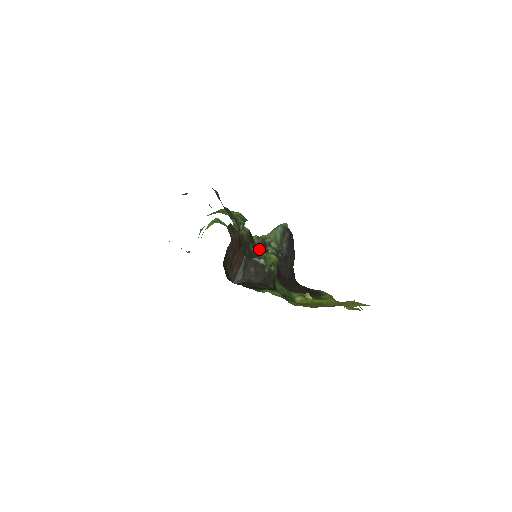
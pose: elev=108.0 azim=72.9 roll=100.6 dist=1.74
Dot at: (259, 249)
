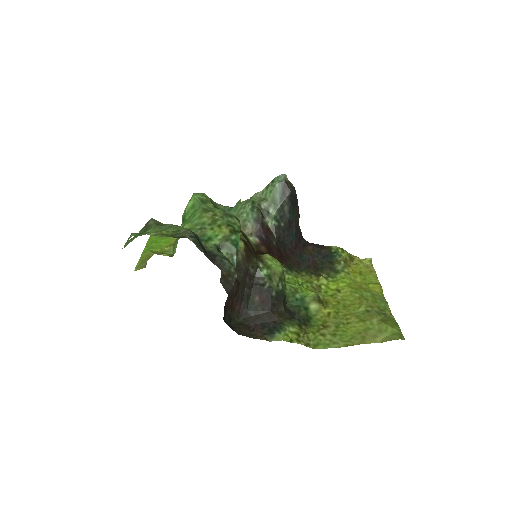
Dot at: (260, 265)
